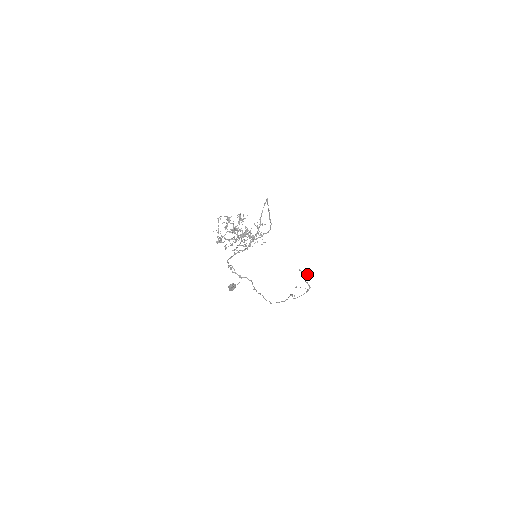
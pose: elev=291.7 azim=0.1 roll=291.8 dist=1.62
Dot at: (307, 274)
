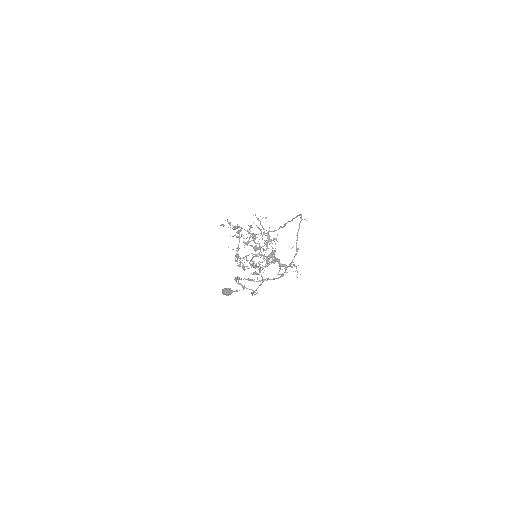
Dot at: (264, 232)
